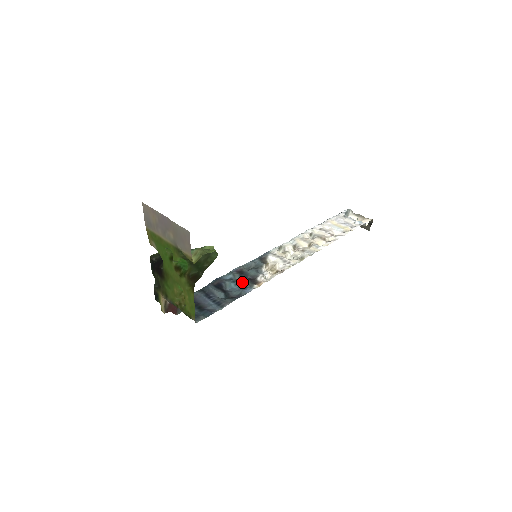
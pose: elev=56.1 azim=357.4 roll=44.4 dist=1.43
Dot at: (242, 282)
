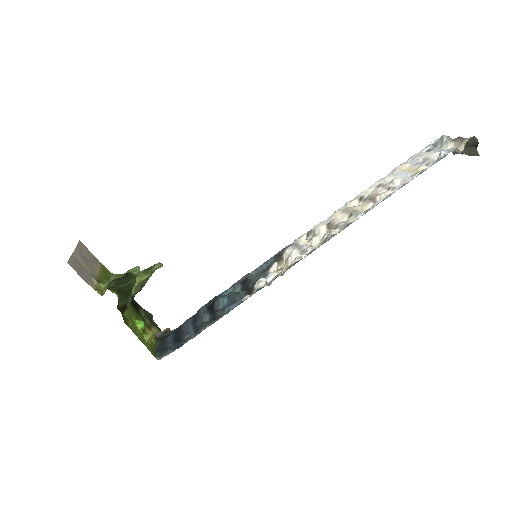
Dot at: (235, 295)
